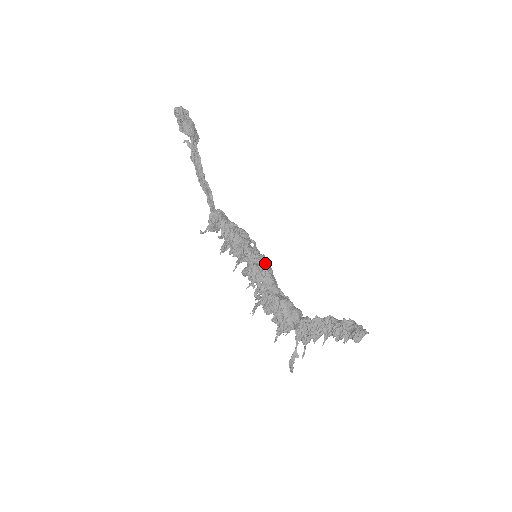
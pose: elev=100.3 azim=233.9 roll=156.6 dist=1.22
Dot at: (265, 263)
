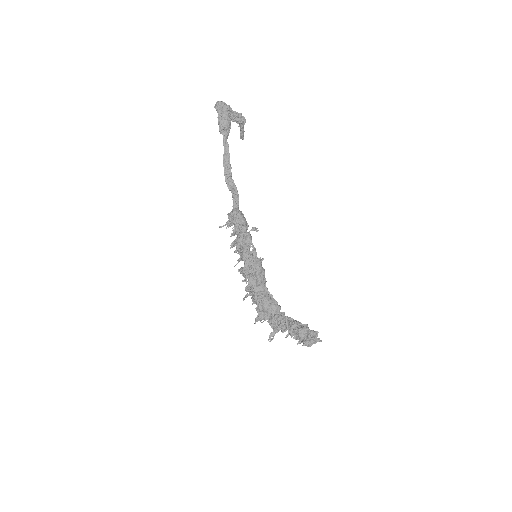
Dot at: (257, 267)
